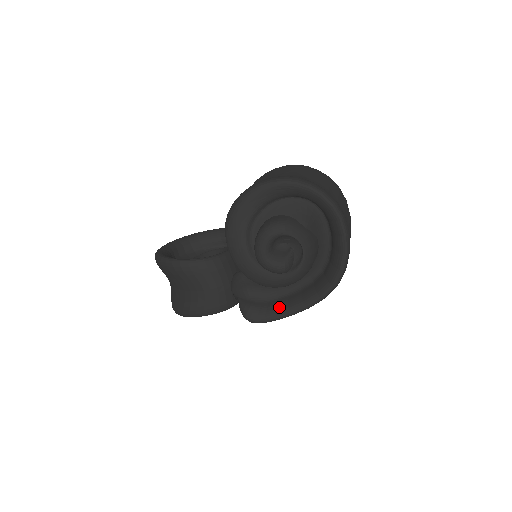
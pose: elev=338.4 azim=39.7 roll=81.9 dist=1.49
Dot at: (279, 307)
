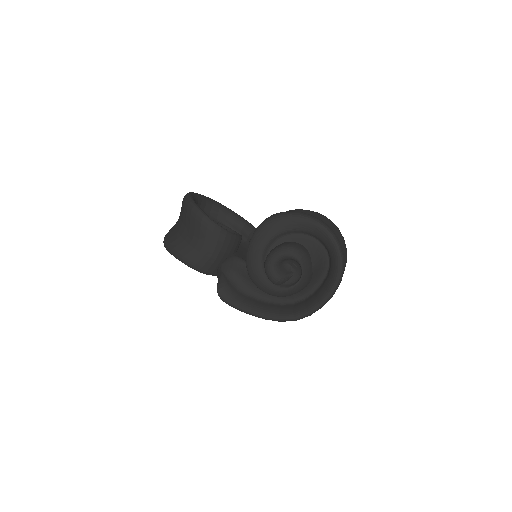
Dot at: (246, 302)
